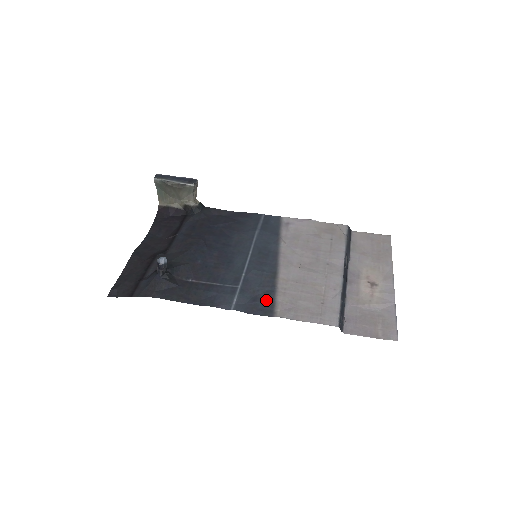
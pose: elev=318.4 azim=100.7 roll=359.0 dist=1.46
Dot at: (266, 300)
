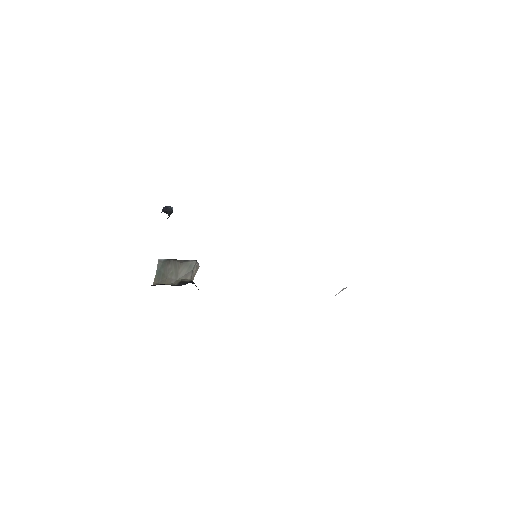
Dot at: occluded
